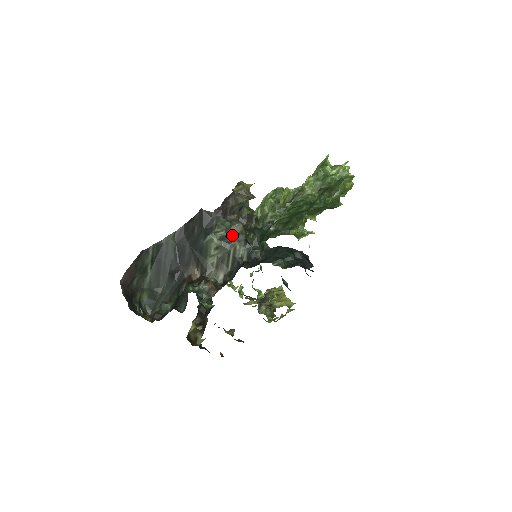
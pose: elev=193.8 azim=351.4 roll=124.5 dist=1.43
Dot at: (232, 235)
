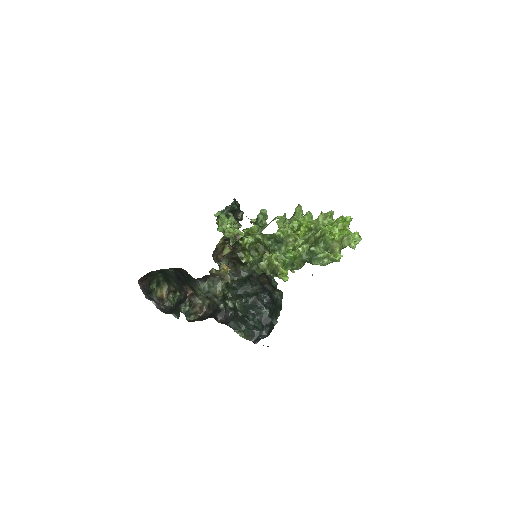
Dot at: (211, 295)
